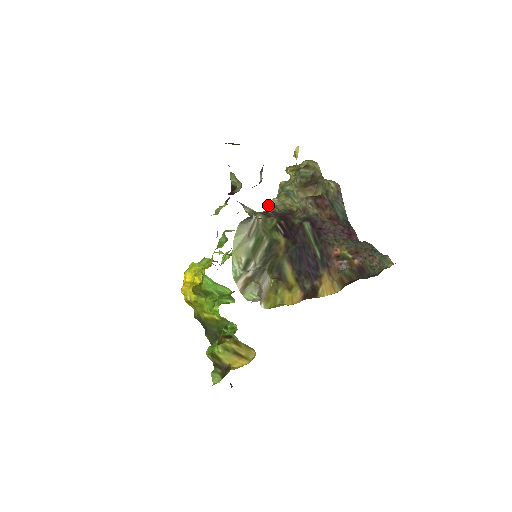
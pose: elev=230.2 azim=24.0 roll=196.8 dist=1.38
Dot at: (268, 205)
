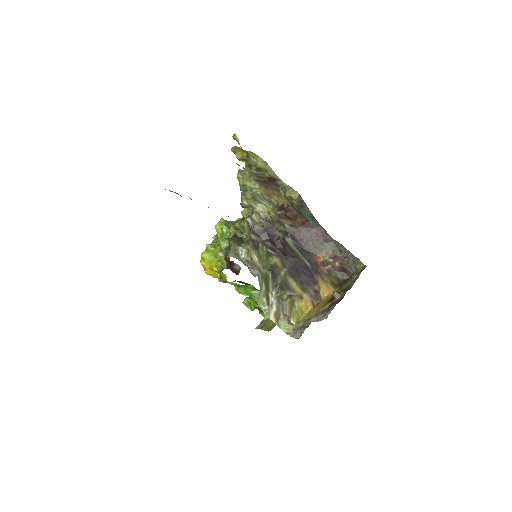
Dot at: (247, 223)
